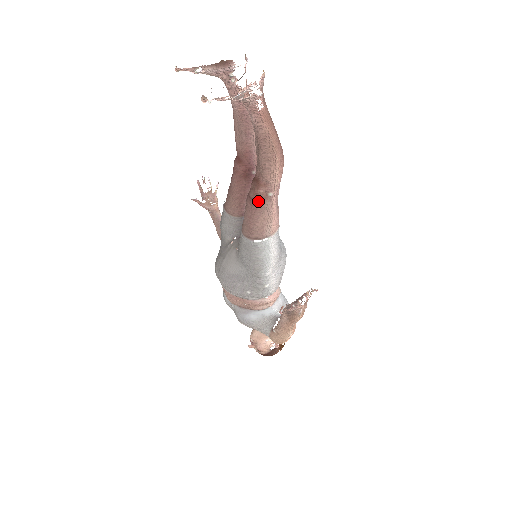
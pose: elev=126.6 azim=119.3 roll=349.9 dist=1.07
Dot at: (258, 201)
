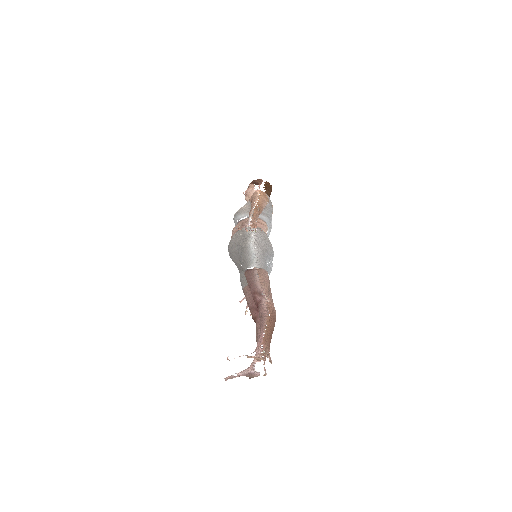
Dot at: occluded
